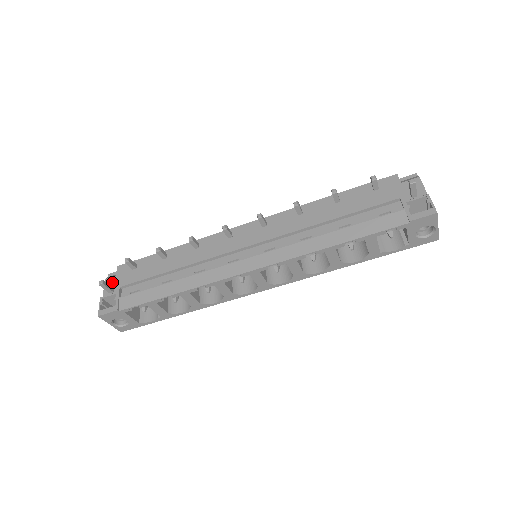
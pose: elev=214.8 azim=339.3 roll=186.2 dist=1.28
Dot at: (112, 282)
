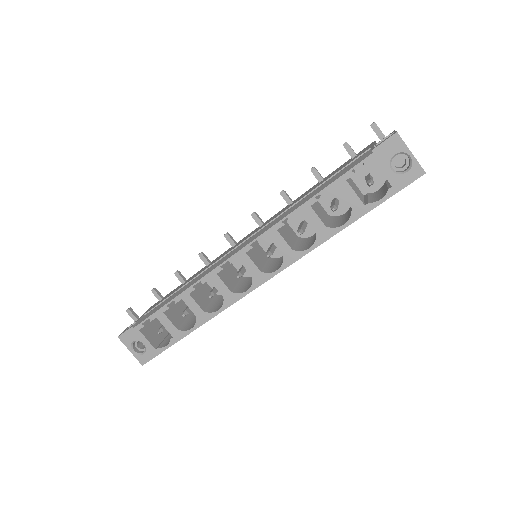
Dot at: occluded
